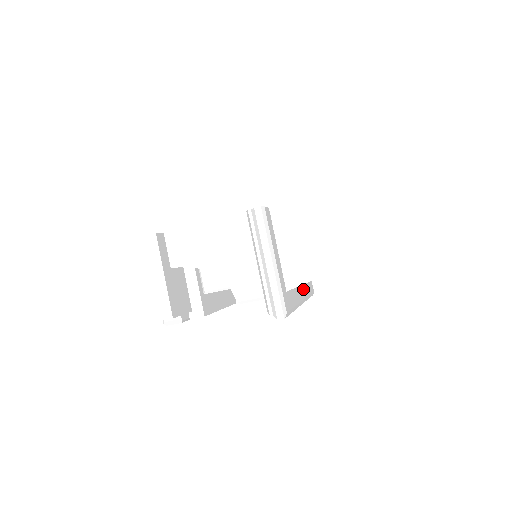
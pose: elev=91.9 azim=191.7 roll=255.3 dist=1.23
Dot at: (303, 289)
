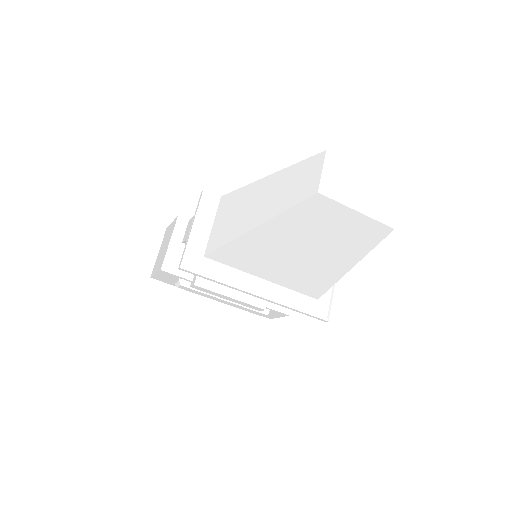
Dot at: (275, 289)
